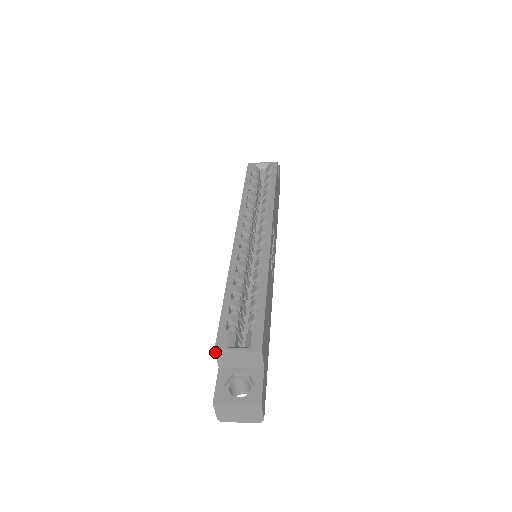
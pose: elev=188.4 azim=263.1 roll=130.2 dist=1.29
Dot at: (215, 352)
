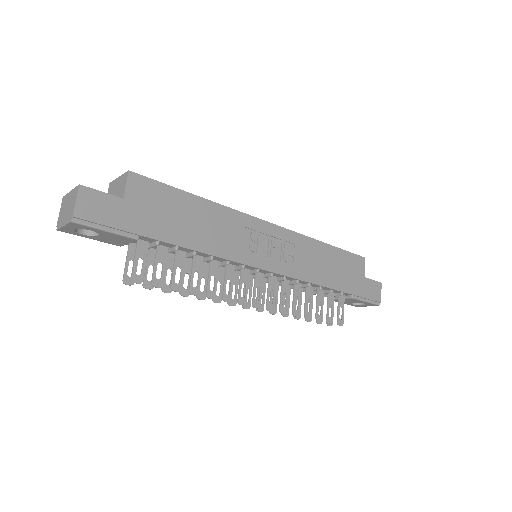
Dot at: (109, 186)
